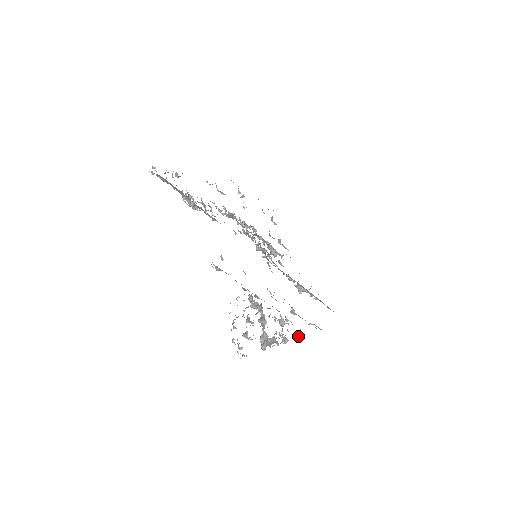
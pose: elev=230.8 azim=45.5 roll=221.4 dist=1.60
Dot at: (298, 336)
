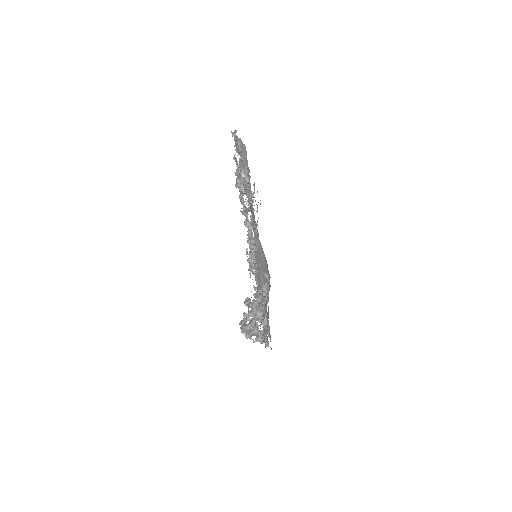
Dot at: (261, 342)
